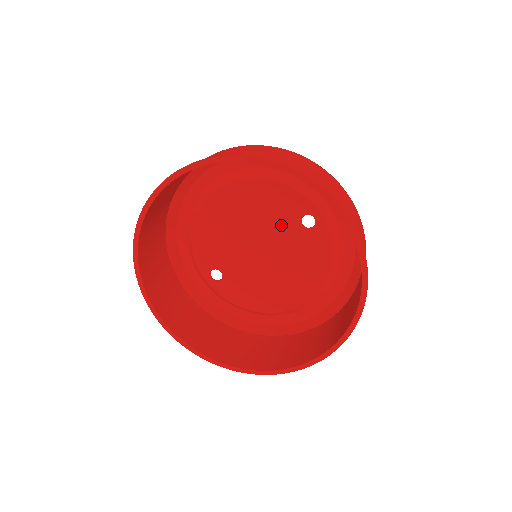
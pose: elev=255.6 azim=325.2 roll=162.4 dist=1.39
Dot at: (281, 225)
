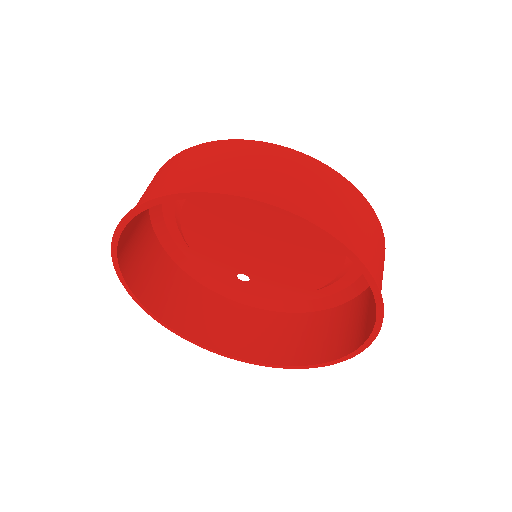
Dot at: (260, 213)
